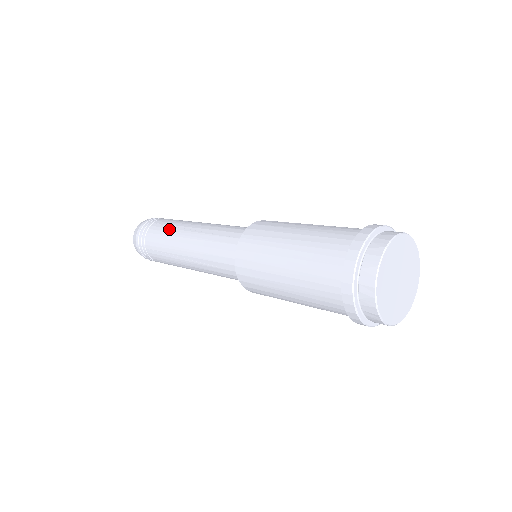
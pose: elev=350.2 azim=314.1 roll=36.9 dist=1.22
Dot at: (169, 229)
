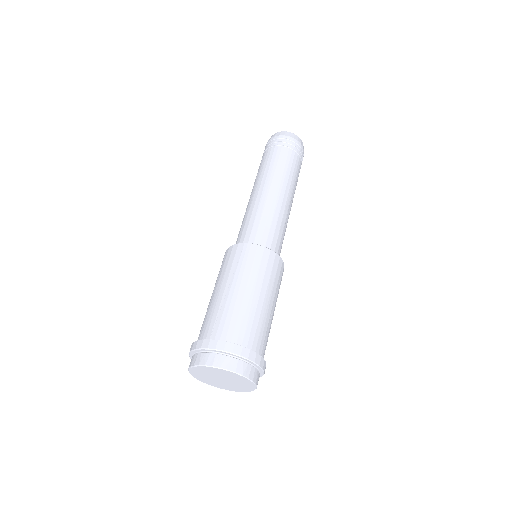
Dot at: (275, 168)
